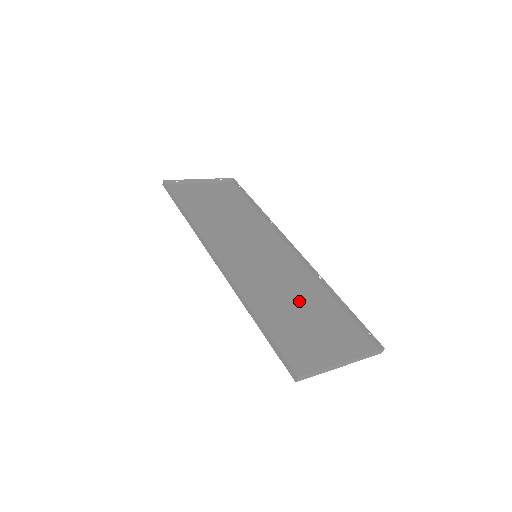
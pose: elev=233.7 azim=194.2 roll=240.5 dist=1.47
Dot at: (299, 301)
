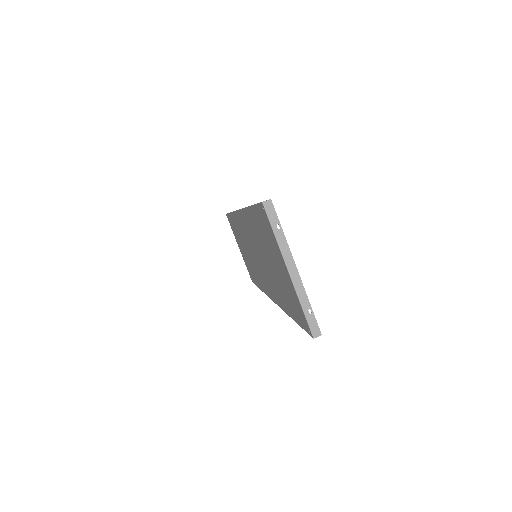
Dot at: occluded
